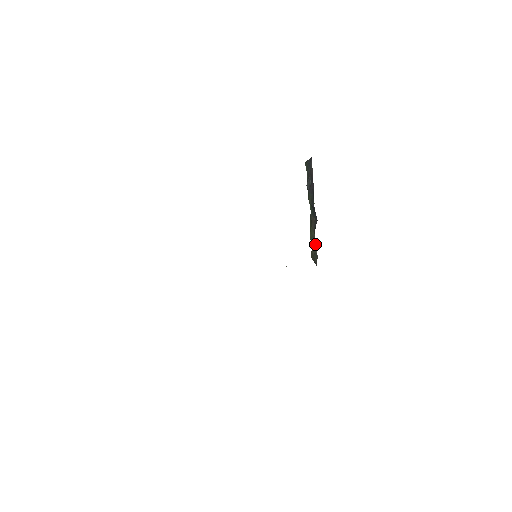
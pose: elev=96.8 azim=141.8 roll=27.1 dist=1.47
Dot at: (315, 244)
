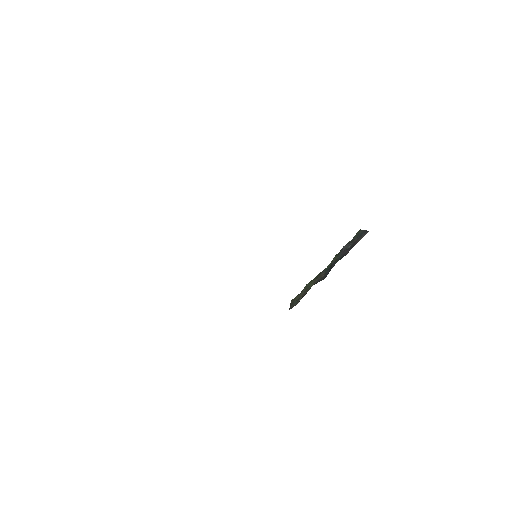
Dot at: (305, 294)
